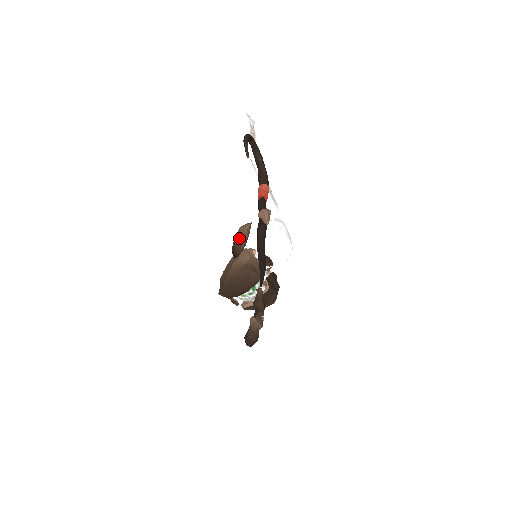
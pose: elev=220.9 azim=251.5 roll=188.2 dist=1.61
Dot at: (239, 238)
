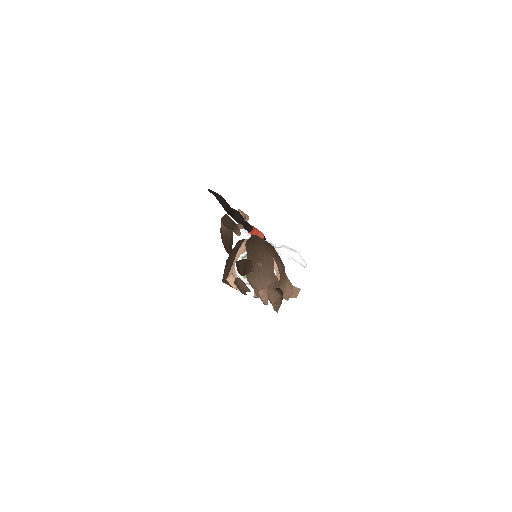
Dot at: occluded
